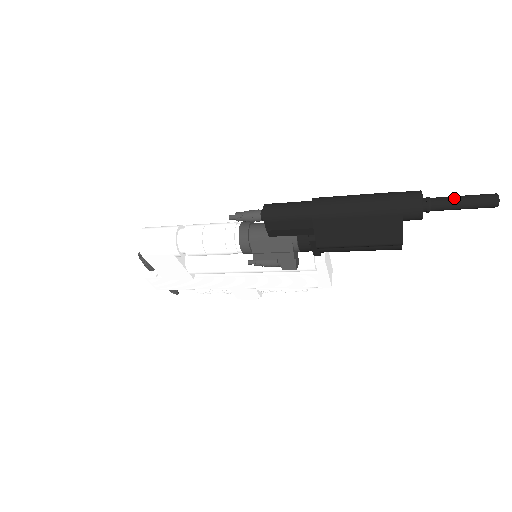
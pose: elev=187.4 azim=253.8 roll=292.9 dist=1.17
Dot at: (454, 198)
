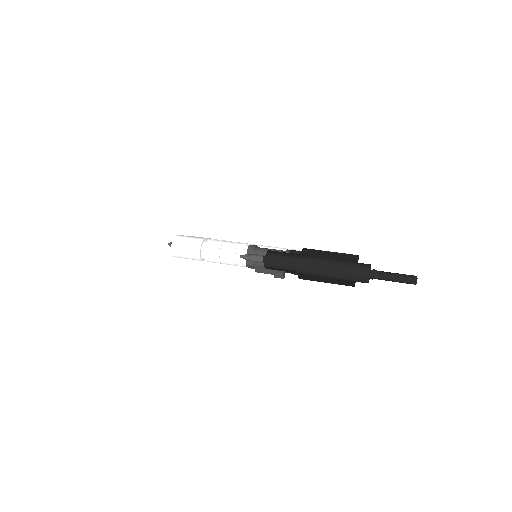
Dot at: (390, 276)
